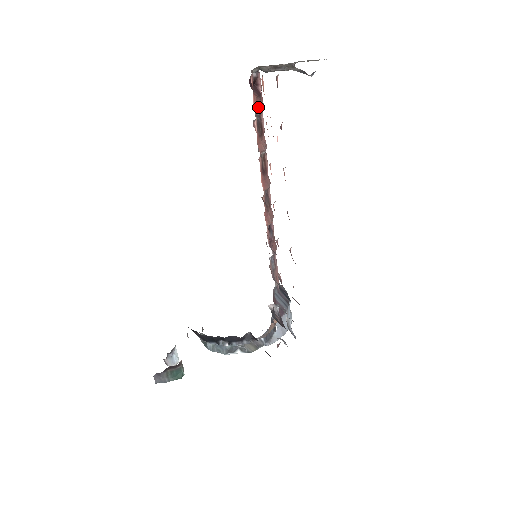
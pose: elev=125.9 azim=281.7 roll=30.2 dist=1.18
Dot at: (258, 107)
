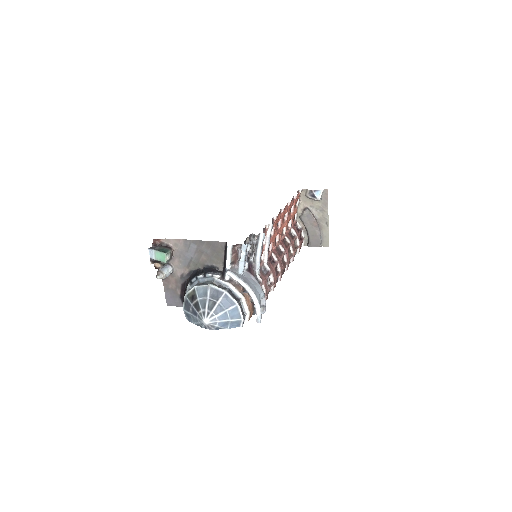
Dot at: (293, 228)
